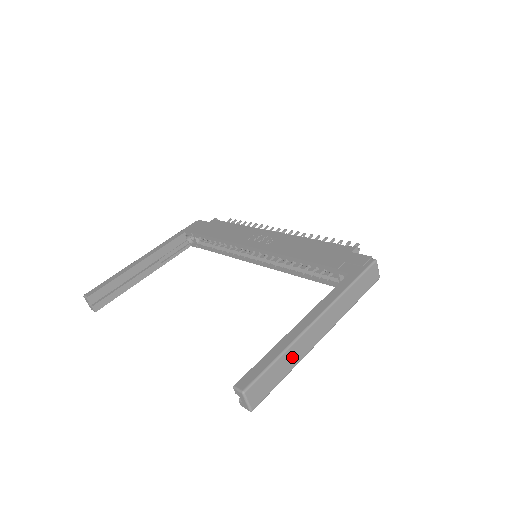
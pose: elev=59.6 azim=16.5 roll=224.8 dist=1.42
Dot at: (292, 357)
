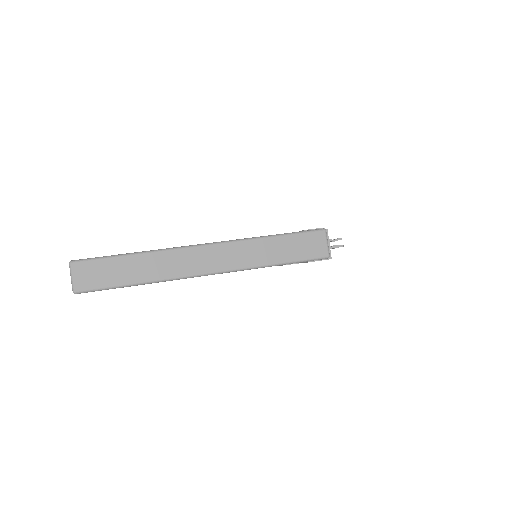
Dot at: (151, 266)
